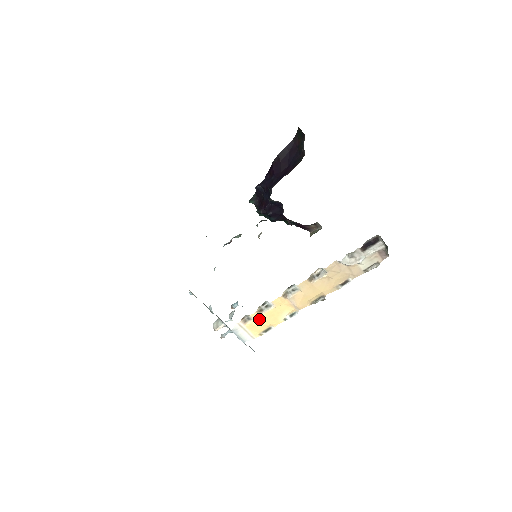
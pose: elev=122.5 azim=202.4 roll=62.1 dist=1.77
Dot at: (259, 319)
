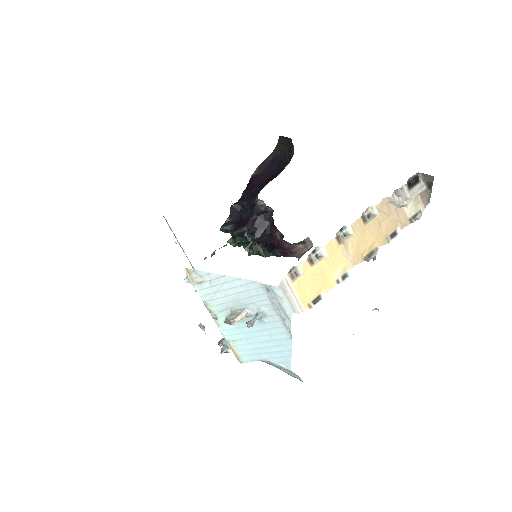
Dot at: (309, 275)
